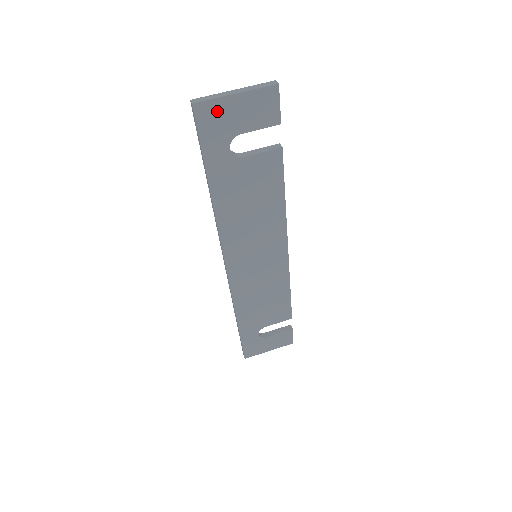
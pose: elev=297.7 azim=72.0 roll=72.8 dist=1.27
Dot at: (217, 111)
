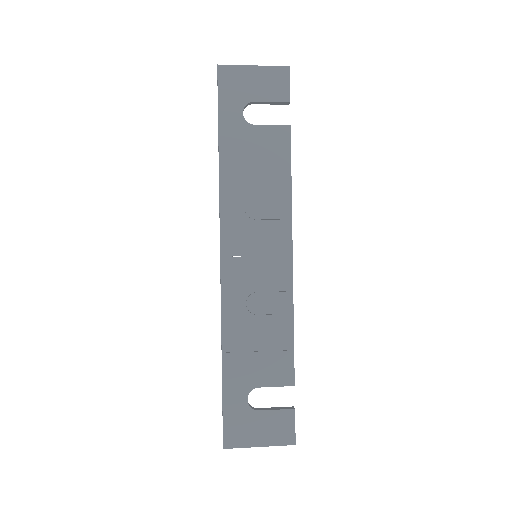
Dot at: (237, 76)
